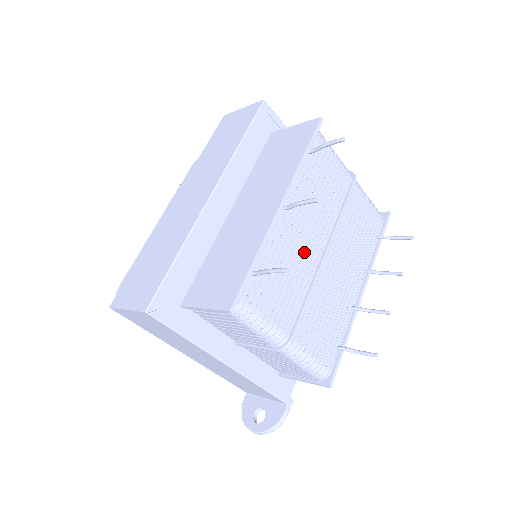
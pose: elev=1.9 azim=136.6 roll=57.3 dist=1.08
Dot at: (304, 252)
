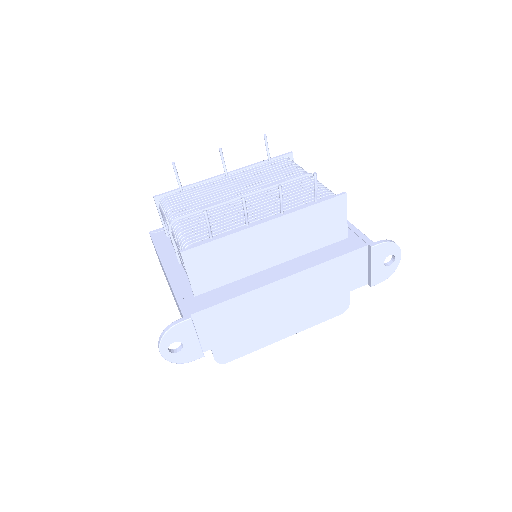
Dot at: (227, 193)
